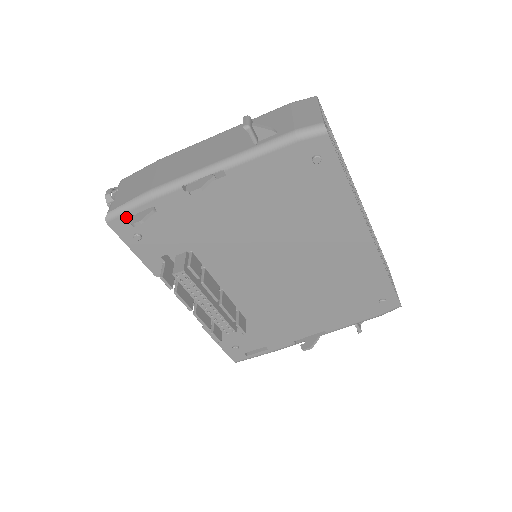
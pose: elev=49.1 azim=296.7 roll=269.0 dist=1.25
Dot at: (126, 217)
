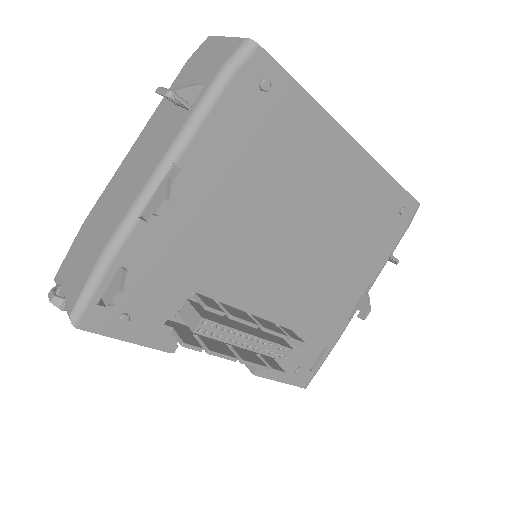
Dot at: (96, 303)
